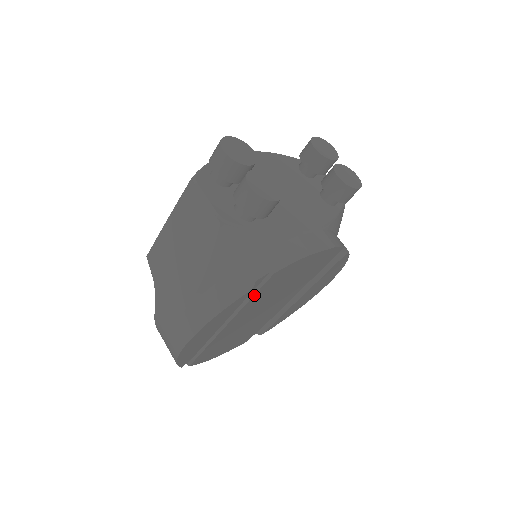
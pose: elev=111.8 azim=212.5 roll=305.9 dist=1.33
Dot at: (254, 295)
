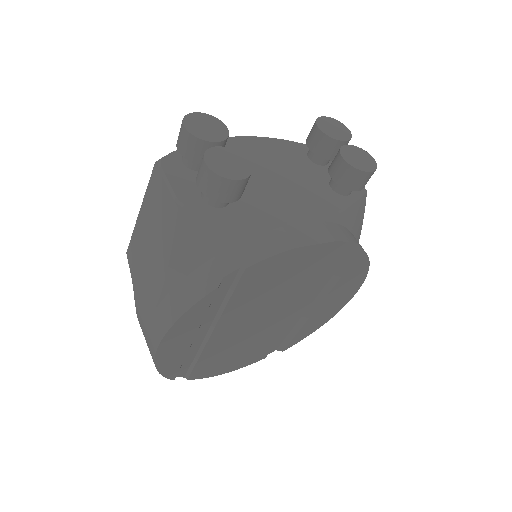
Dot at: (231, 296)
